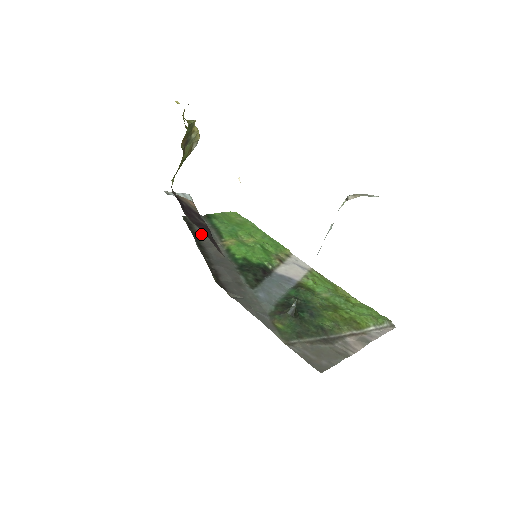
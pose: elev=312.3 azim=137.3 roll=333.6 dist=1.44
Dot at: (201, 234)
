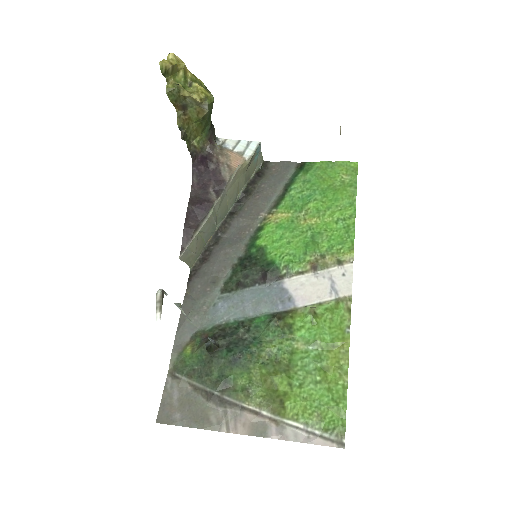
Dot at: (255, 195)
